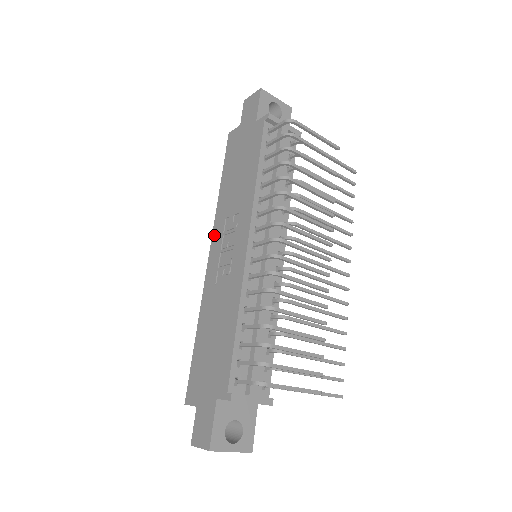
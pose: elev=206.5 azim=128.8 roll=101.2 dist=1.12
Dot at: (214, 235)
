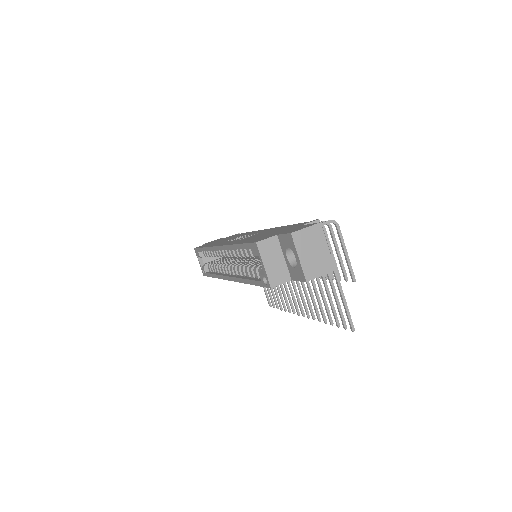
Dot at: (216, 245)
